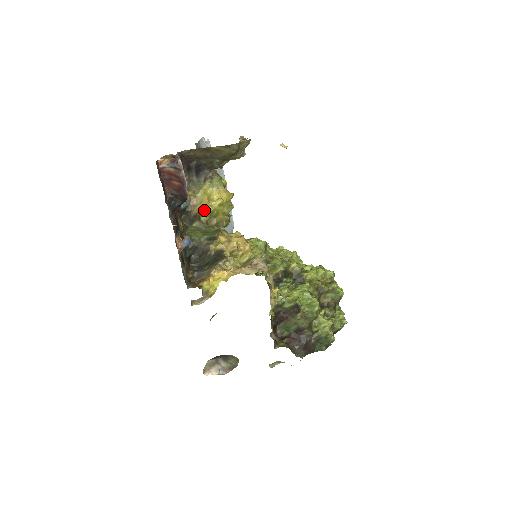
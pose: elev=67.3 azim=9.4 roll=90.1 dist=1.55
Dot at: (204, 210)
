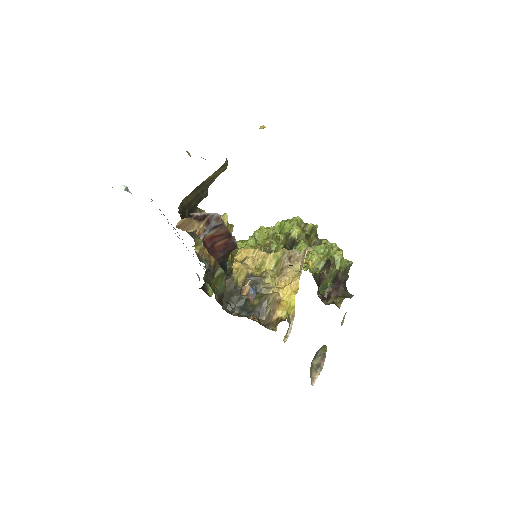
Dot at: occluded
